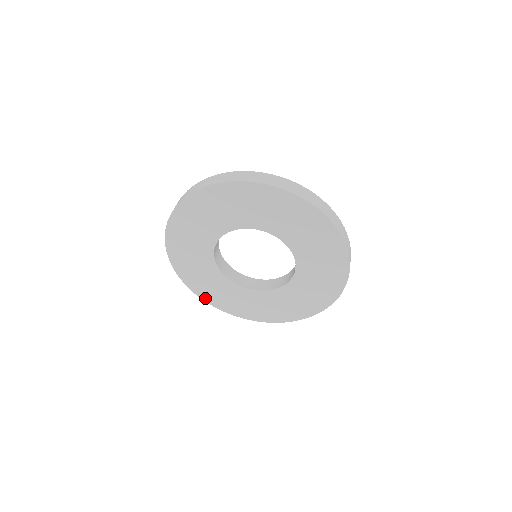
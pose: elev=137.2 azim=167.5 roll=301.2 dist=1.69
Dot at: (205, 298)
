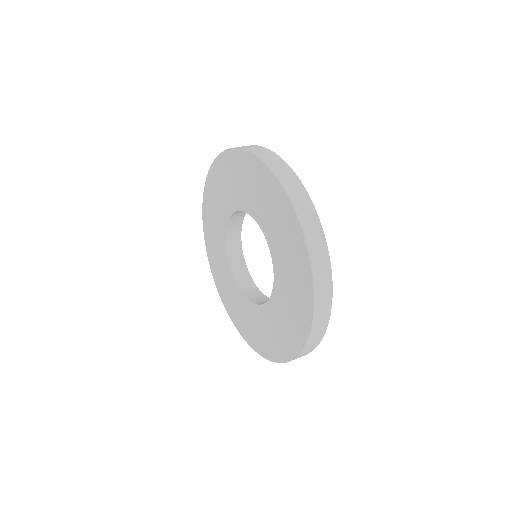
Dot at: (254, 346)
